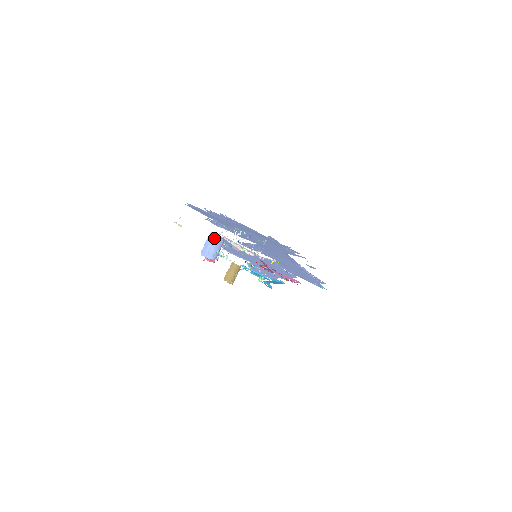
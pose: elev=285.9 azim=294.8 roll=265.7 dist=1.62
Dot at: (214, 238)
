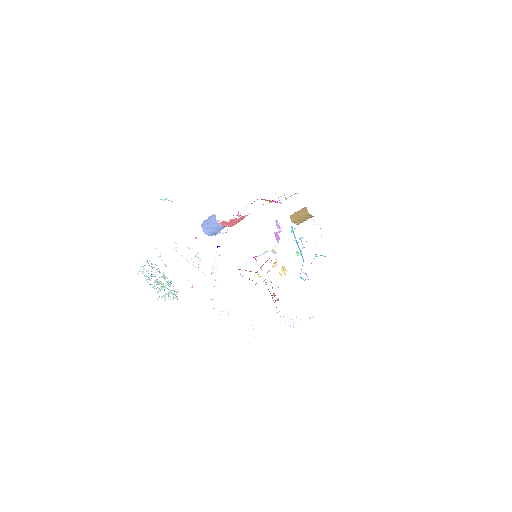
Dot at: (214, 221)
